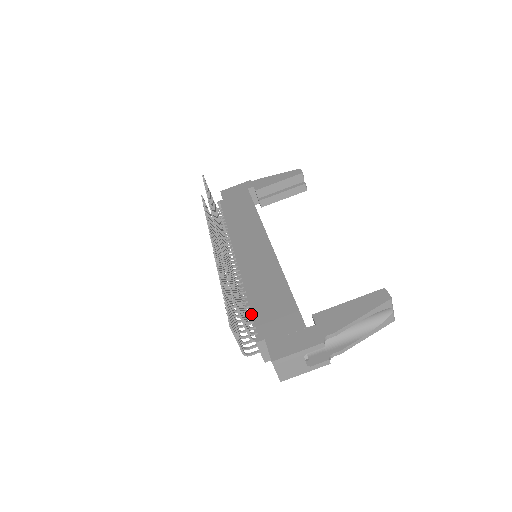
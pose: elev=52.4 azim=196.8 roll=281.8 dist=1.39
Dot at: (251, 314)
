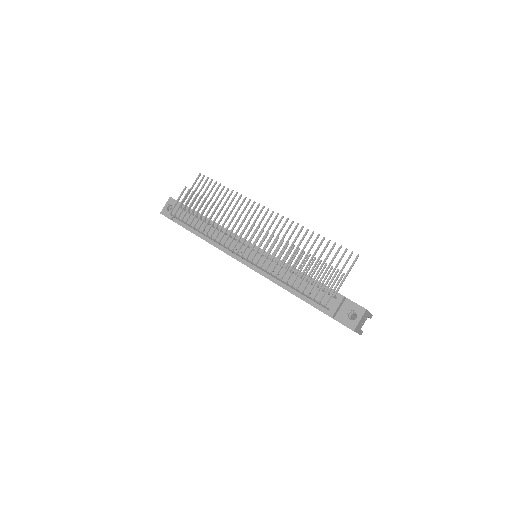
Dot at: occluded
